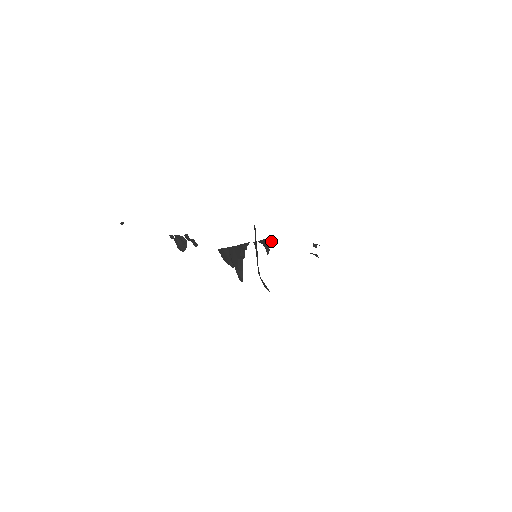
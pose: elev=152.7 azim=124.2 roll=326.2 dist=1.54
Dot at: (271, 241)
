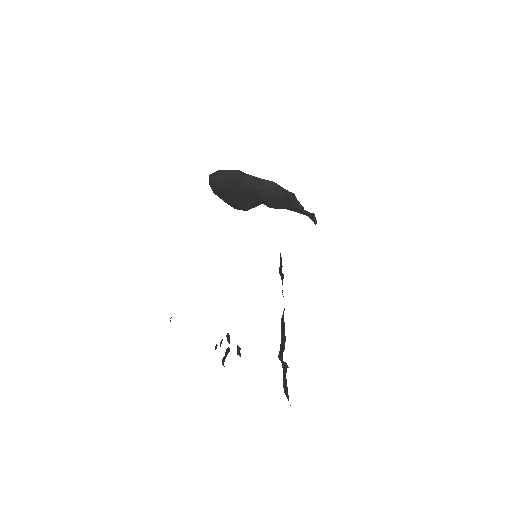
Dot at: (281, 257)
